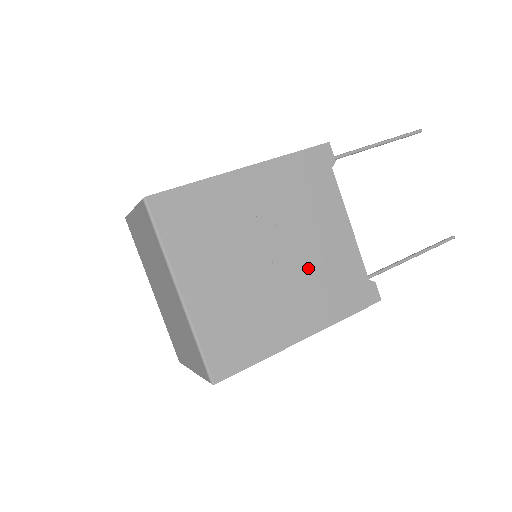
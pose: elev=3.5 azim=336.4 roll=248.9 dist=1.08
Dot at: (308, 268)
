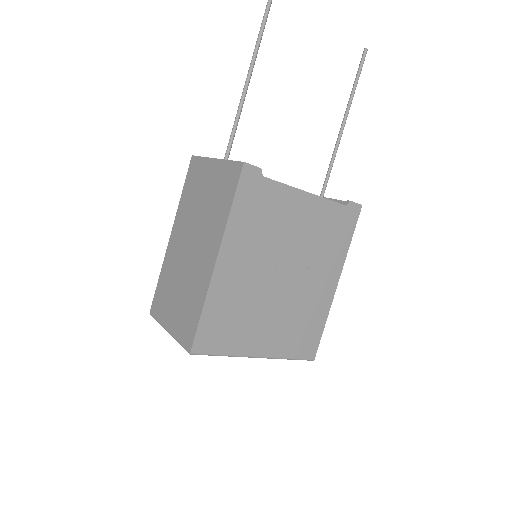
Dot at: (307, 253)
